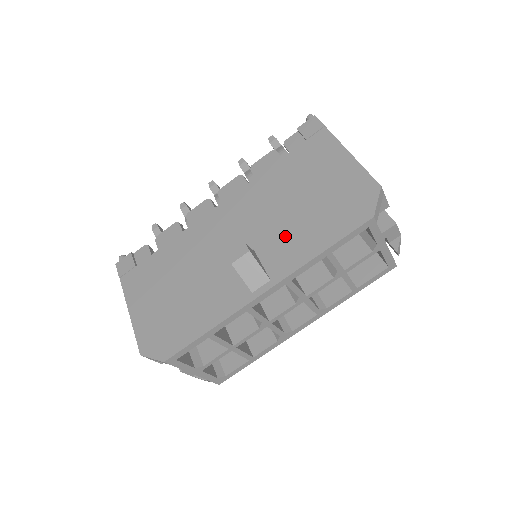
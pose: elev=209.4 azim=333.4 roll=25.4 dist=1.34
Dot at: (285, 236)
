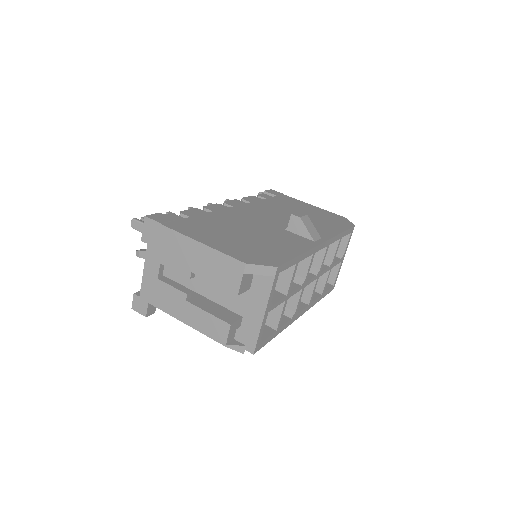
Dot at: occluded
